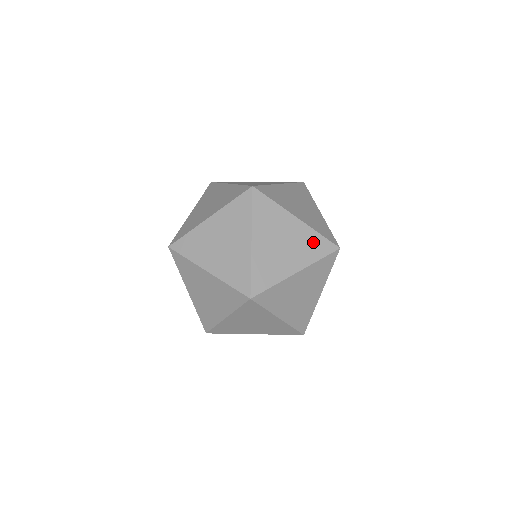
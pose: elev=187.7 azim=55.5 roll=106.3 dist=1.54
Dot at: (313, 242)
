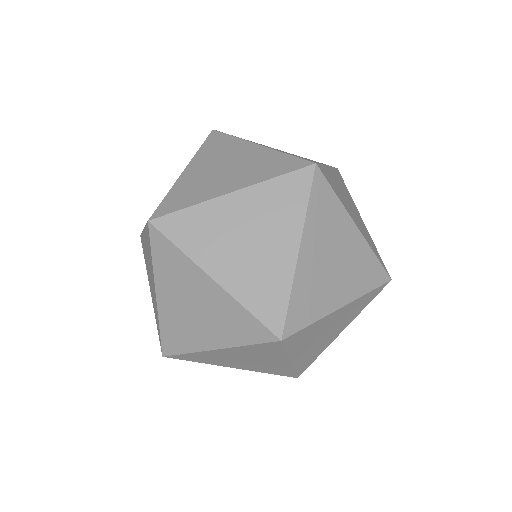
Dot at: (272, 162)
